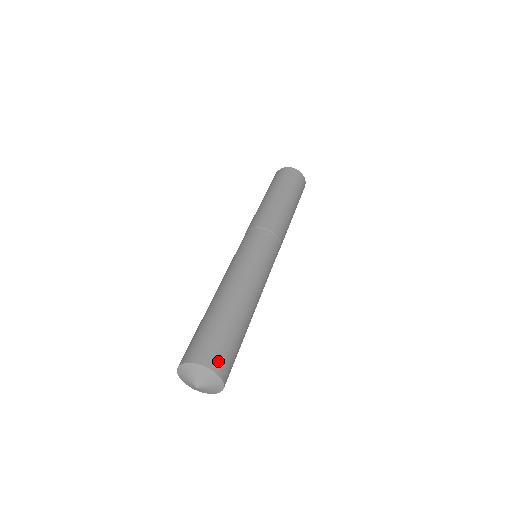
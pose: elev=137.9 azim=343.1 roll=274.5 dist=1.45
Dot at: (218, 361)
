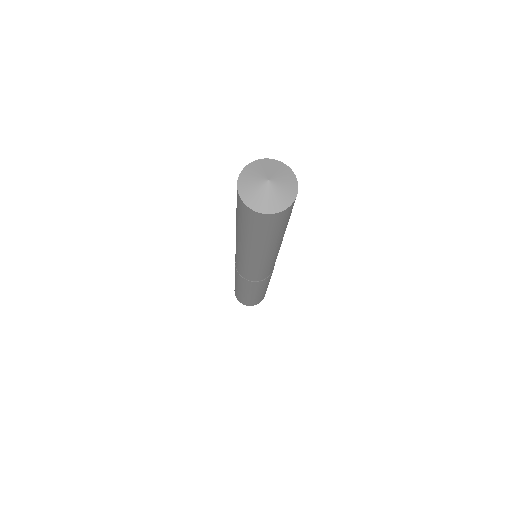
Dot at: occluded
